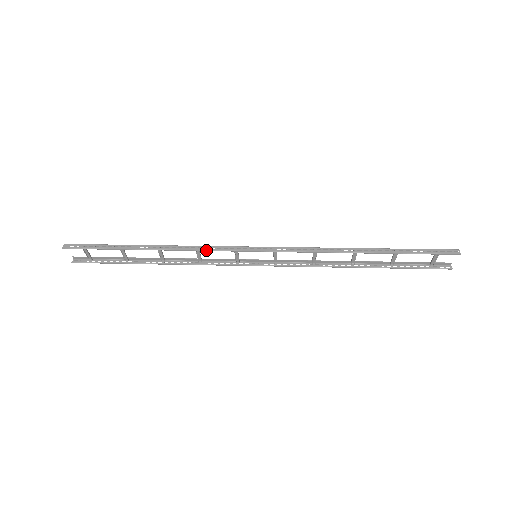
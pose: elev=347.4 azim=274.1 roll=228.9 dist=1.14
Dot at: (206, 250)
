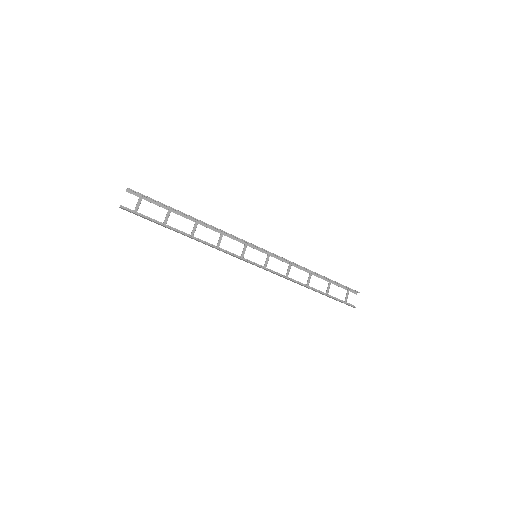
Dot at: (231, 234)
